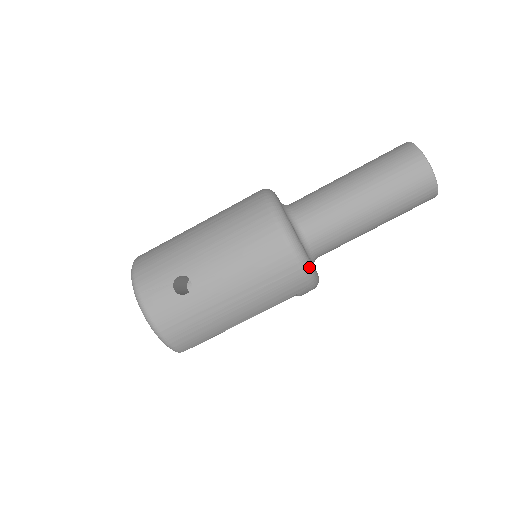
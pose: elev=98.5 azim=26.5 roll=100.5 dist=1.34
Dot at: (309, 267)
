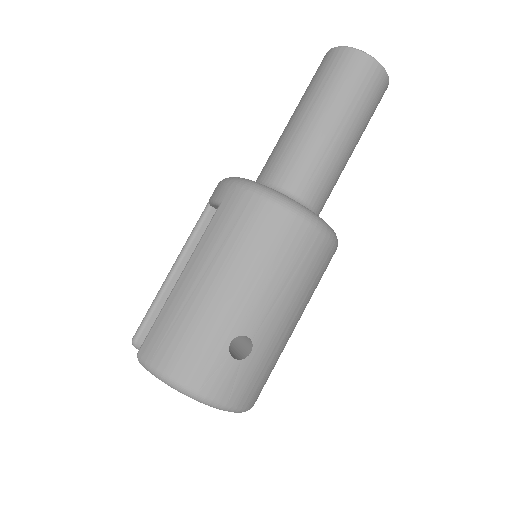
Dot at: (336, 236)
